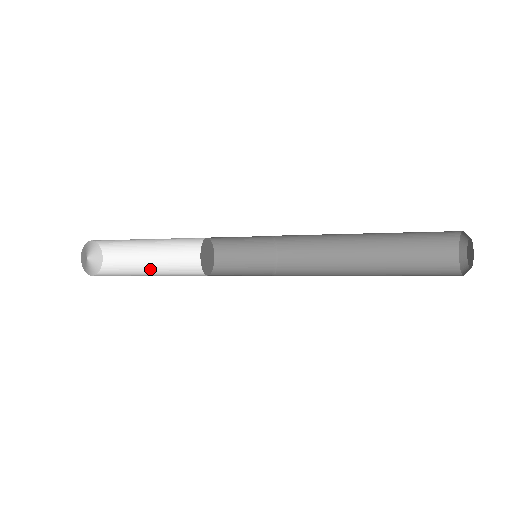
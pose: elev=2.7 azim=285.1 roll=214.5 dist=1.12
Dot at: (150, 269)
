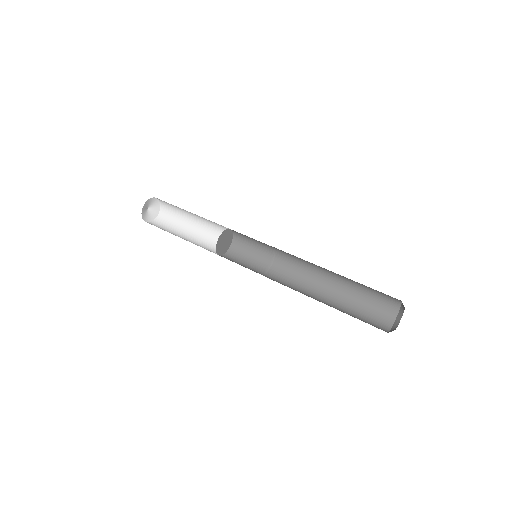
Dot at: (192, 220)
